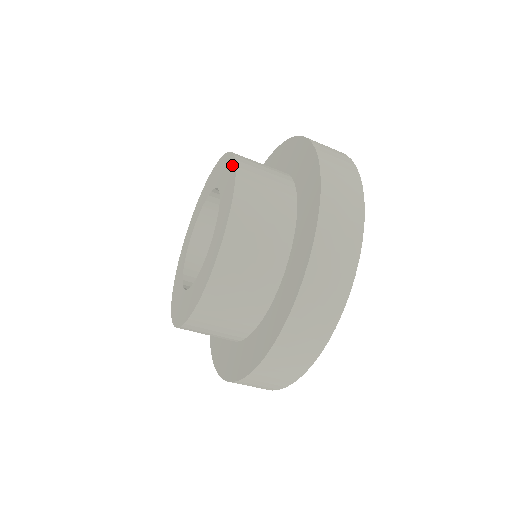
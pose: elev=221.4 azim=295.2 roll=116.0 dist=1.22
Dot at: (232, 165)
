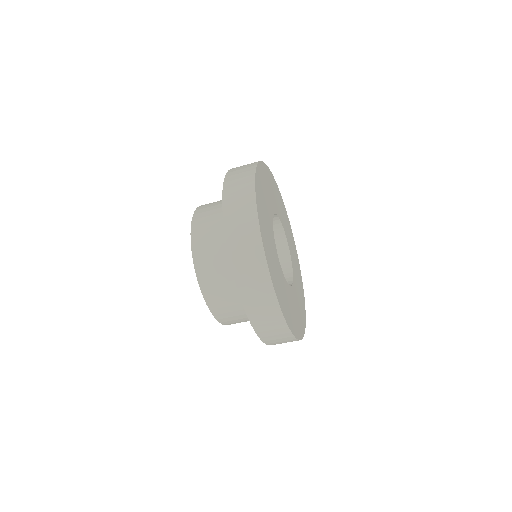
Dot at: (194, 259)
